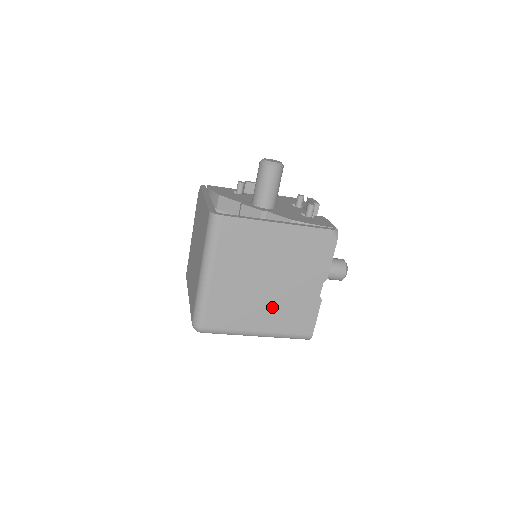
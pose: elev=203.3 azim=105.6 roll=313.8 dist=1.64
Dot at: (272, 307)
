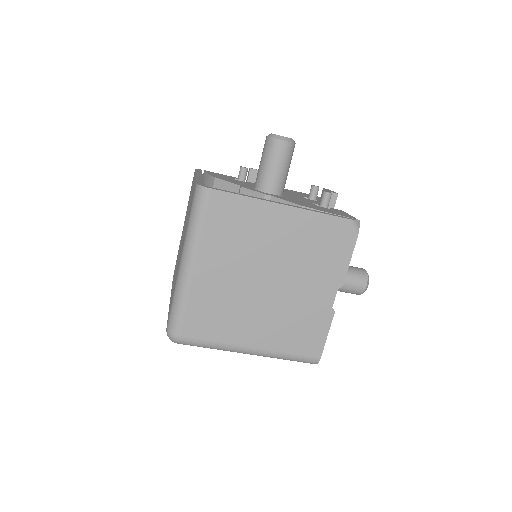
Dot at: (270, 316)
